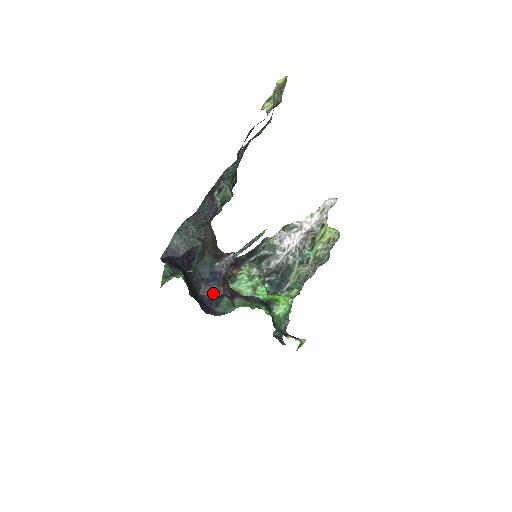
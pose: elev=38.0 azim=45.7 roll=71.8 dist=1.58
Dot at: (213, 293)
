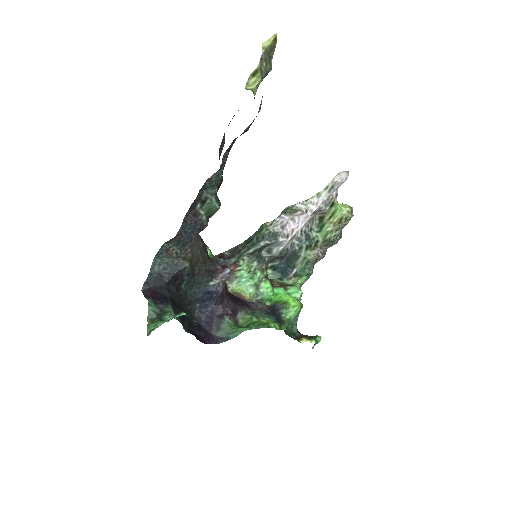
Dot at: (211, 313)
